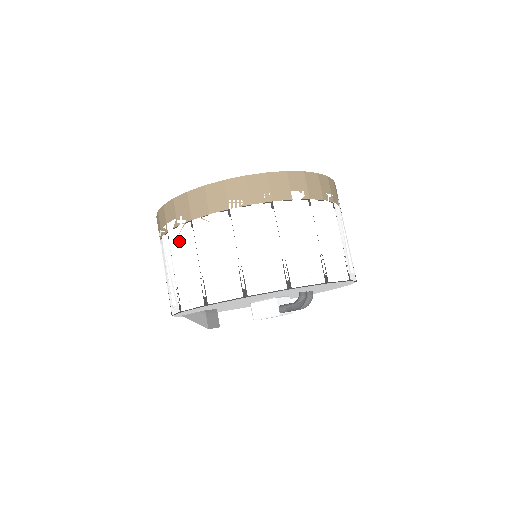
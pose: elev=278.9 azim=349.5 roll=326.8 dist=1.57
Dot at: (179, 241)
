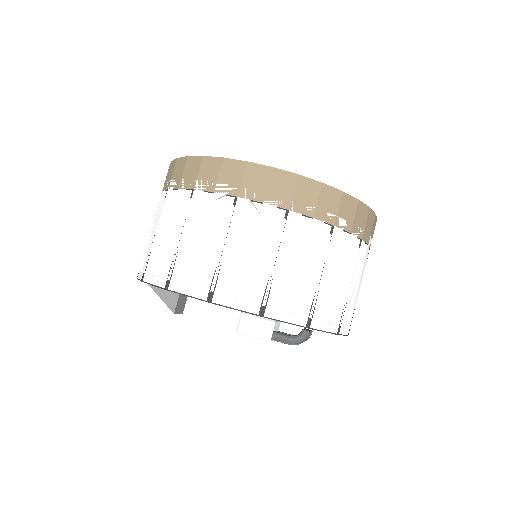
Dot at: (207, 210)
